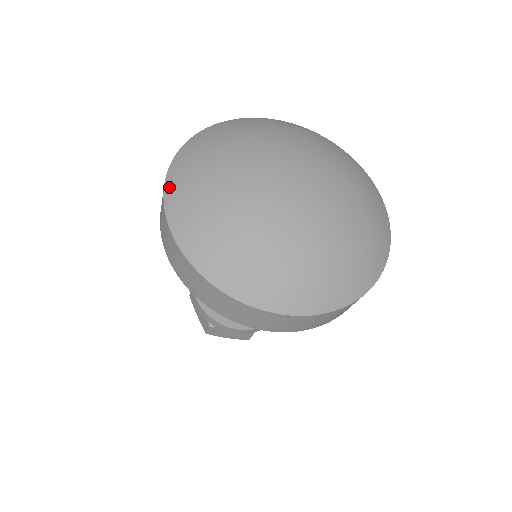
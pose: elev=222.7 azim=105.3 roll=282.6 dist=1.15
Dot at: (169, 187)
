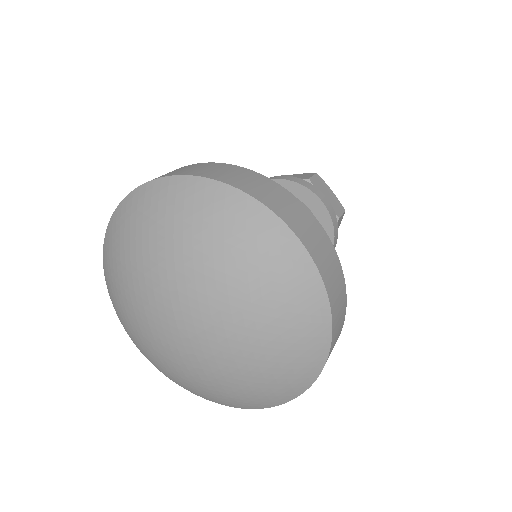
Dot at: occluded
